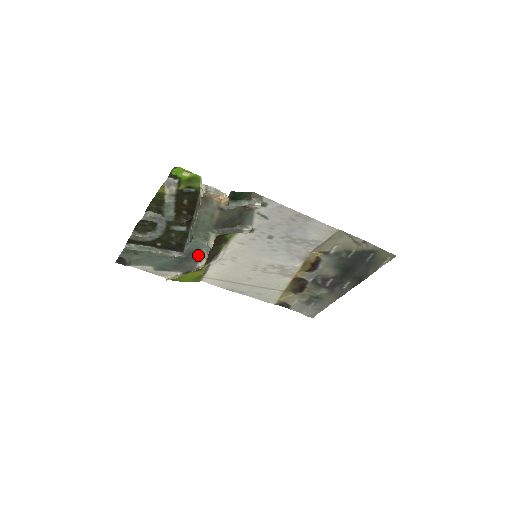
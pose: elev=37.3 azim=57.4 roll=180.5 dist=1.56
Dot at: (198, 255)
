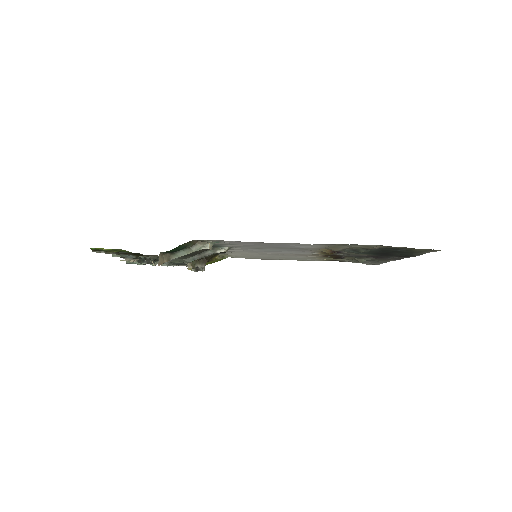
Dot at: occluded
